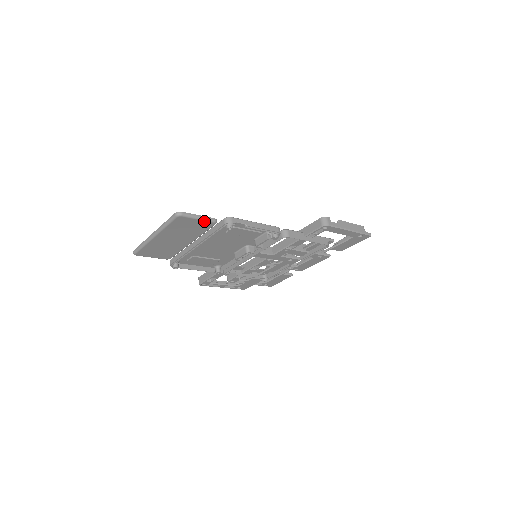
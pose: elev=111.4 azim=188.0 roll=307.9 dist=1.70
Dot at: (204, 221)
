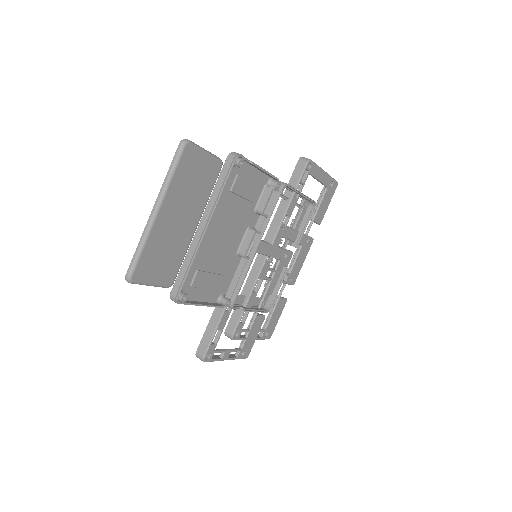
Dot at: (211, 158)
